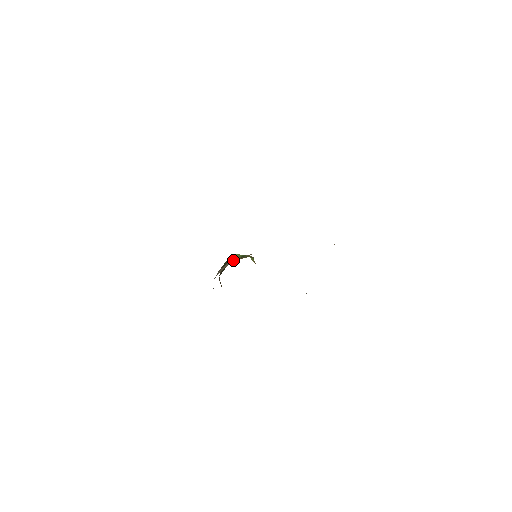
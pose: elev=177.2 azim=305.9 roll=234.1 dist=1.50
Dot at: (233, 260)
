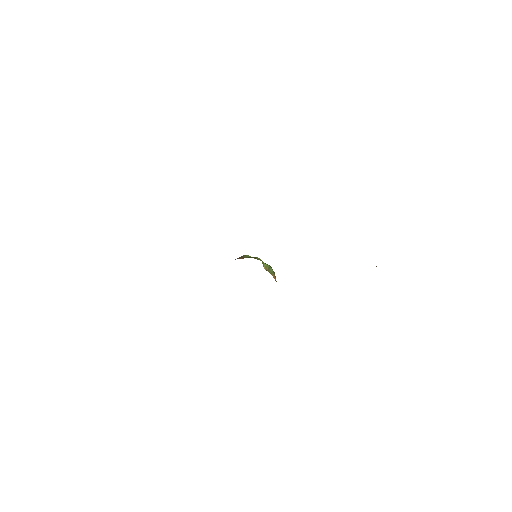
Dot at: (237, 258)
